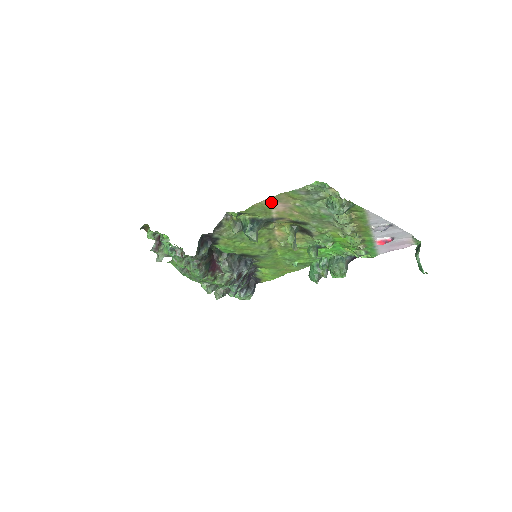
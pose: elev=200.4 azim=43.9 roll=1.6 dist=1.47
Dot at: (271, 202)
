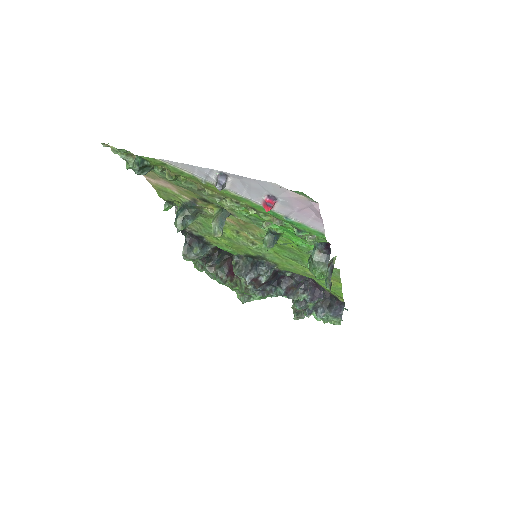
Dot at: (155, 181)
